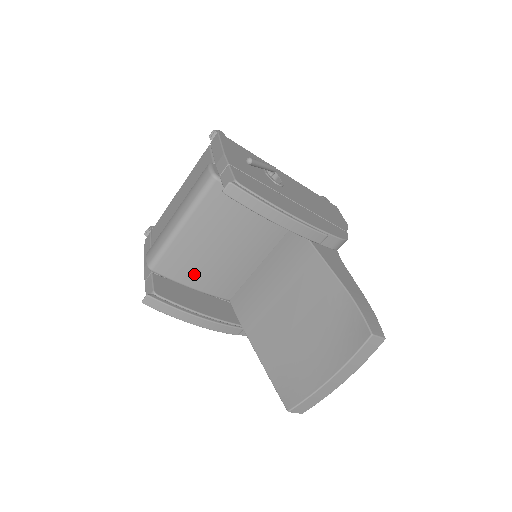
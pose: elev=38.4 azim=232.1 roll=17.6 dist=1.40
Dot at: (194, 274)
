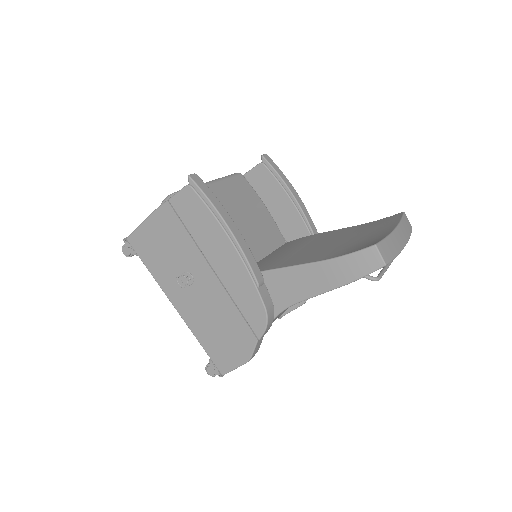
Dot at: occluded
